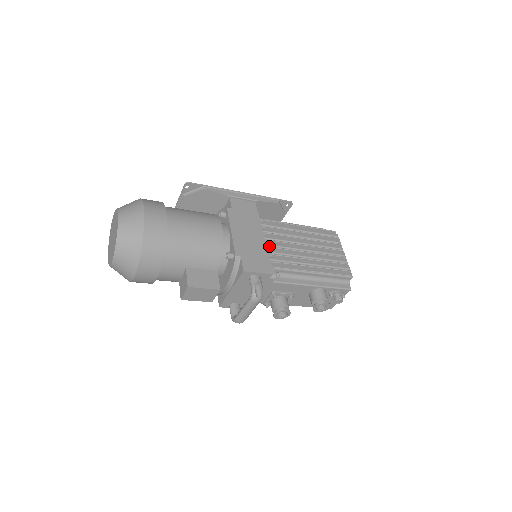
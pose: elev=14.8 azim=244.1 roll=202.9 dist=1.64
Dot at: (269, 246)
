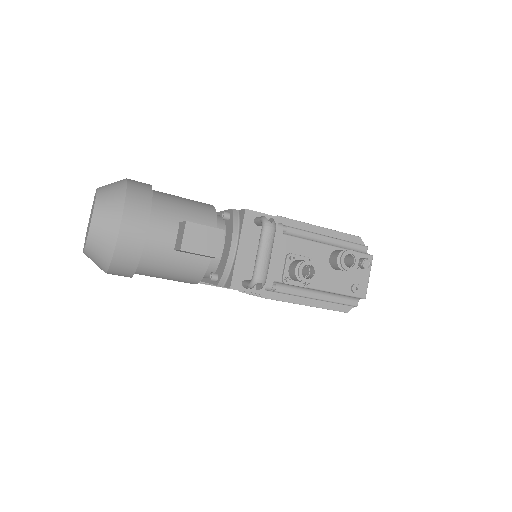
Dot at: occluded
